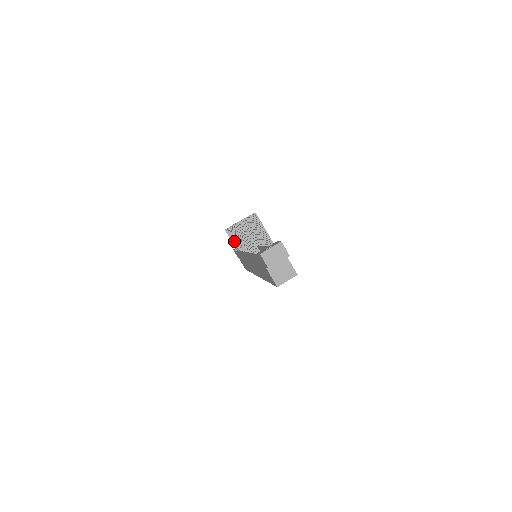
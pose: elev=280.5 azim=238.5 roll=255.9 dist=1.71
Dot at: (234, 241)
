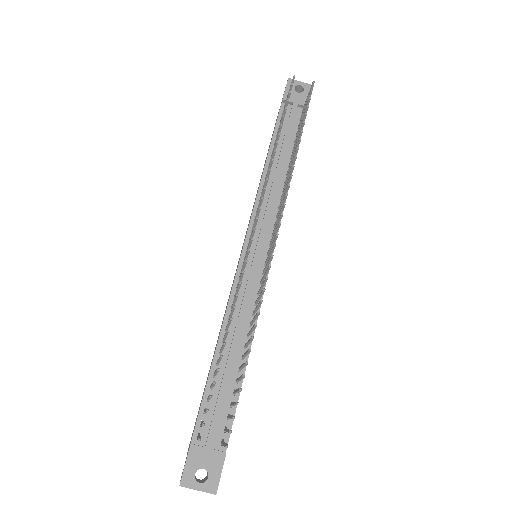
Dot at: occluded
